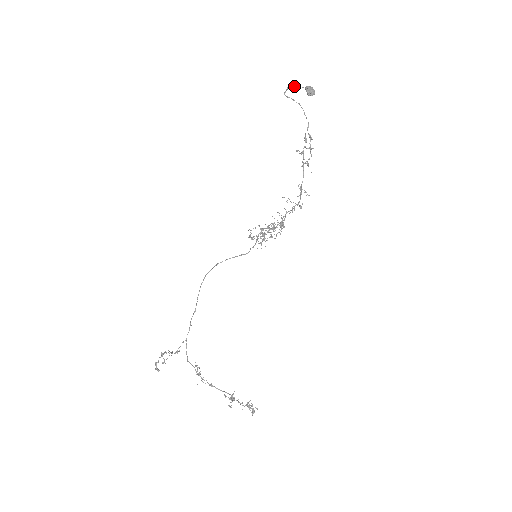
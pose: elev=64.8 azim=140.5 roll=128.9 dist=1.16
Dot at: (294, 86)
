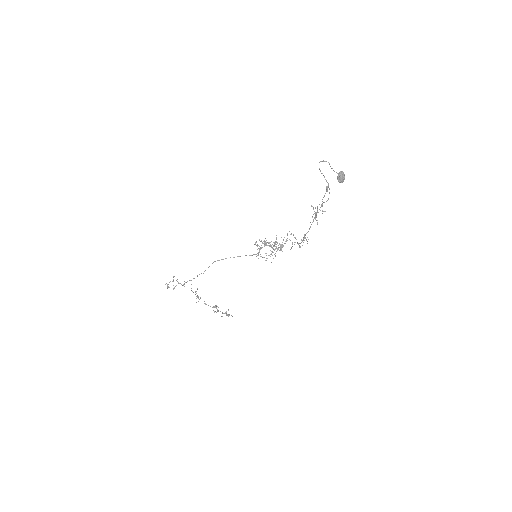
Dot at: occluded
